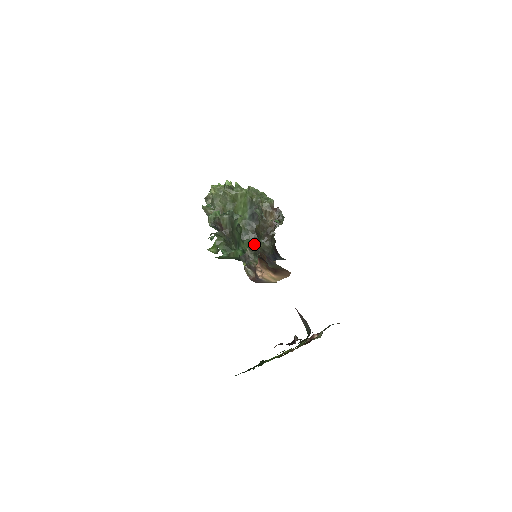
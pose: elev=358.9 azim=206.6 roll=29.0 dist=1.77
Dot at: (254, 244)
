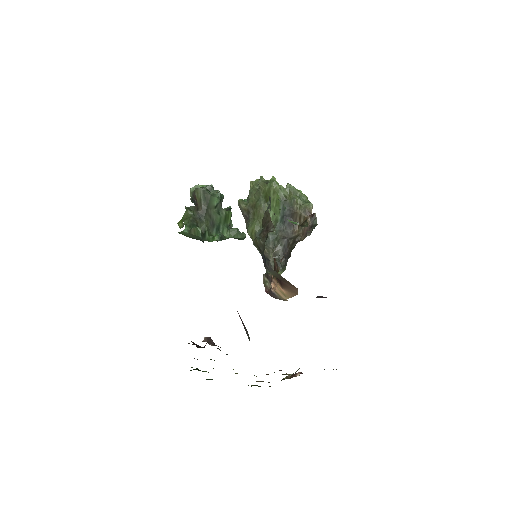
Dot at: occluded
